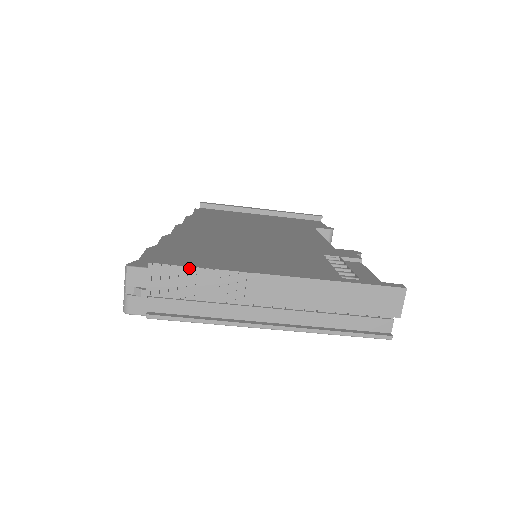
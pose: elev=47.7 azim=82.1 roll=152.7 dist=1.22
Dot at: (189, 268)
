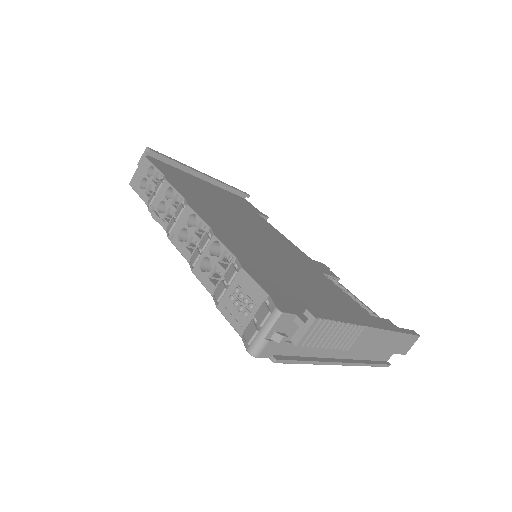
Dot at: (336, 322)
